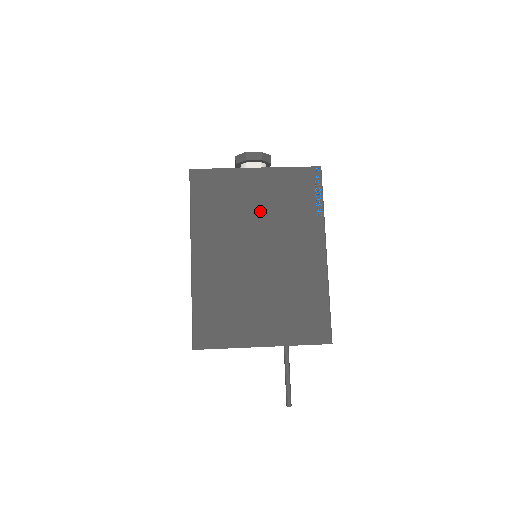
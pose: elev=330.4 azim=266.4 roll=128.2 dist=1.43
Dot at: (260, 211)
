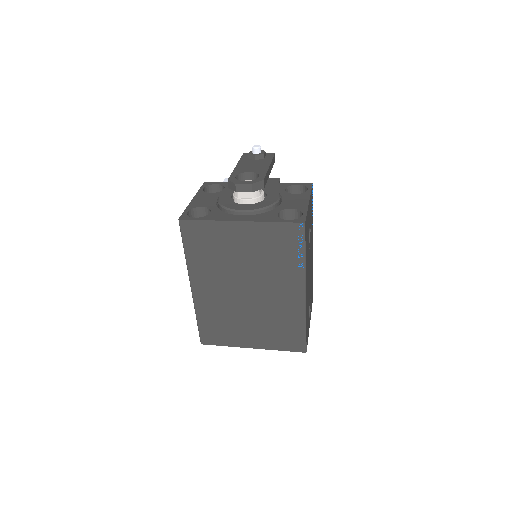
Dot at: (246, 258)
